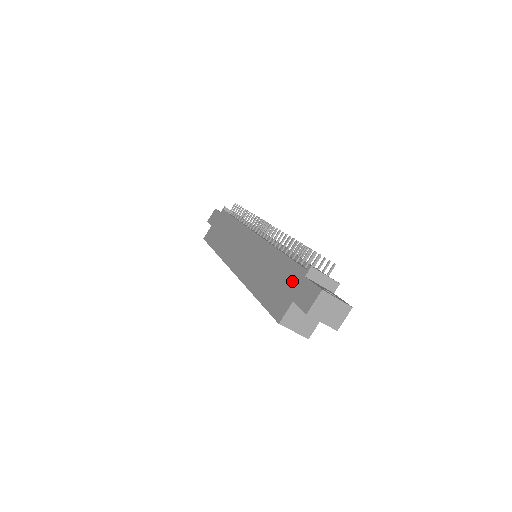
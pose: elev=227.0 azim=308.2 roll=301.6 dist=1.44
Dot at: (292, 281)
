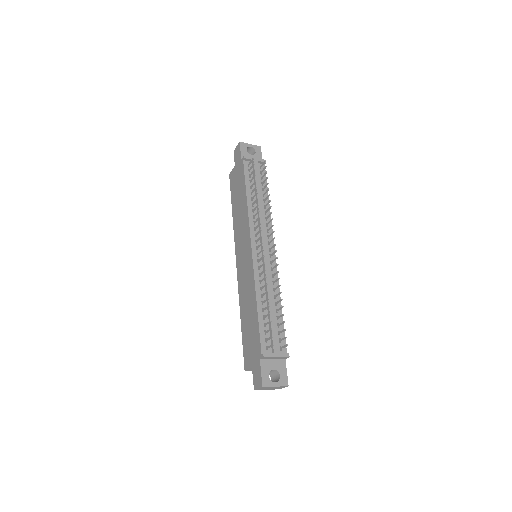
Dot at: (255, 350)
